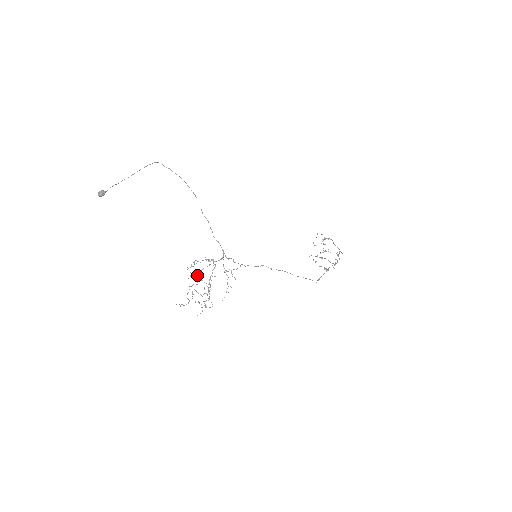
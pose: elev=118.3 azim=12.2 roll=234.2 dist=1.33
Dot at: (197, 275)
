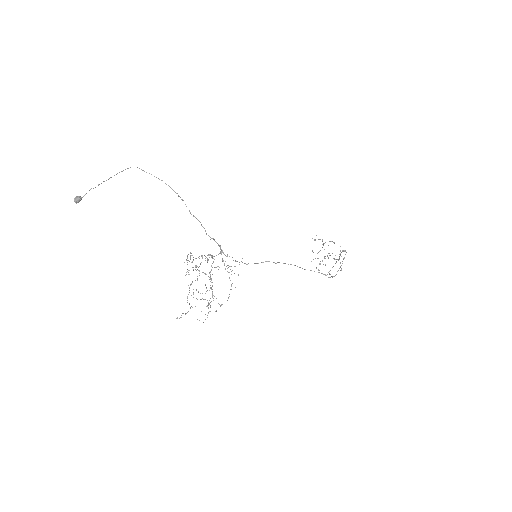
Dot at: (195, 266)
